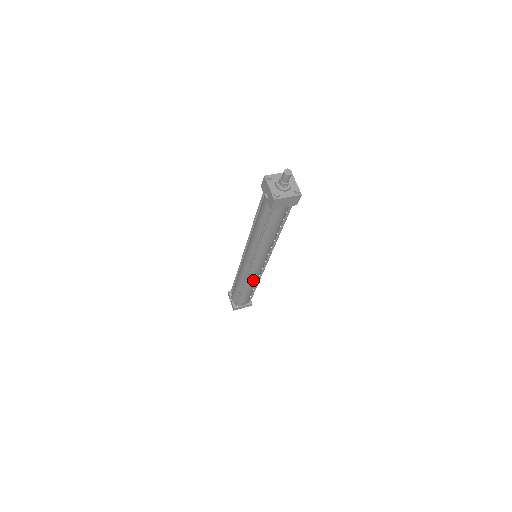
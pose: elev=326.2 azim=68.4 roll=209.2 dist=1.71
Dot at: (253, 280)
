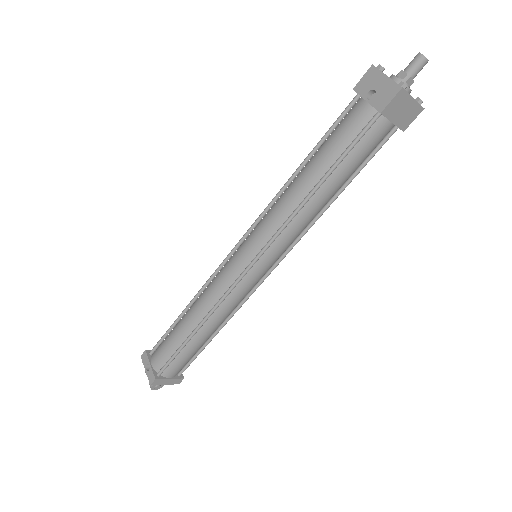
Dot at: (229, 308)
